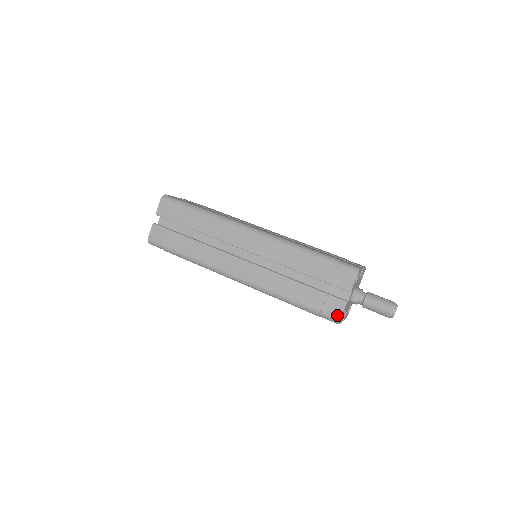
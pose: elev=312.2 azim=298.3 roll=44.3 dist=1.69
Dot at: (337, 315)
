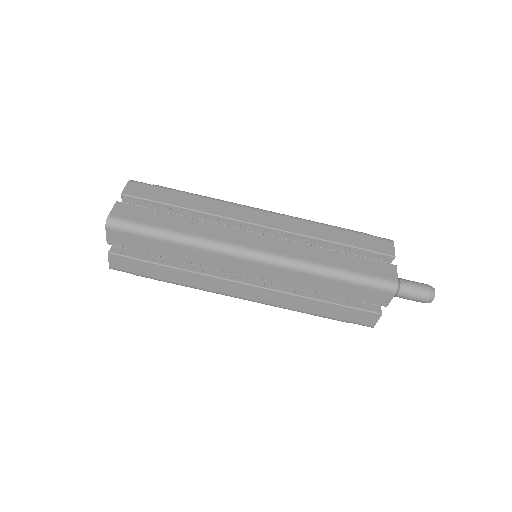
Dot at: (370, 324)
